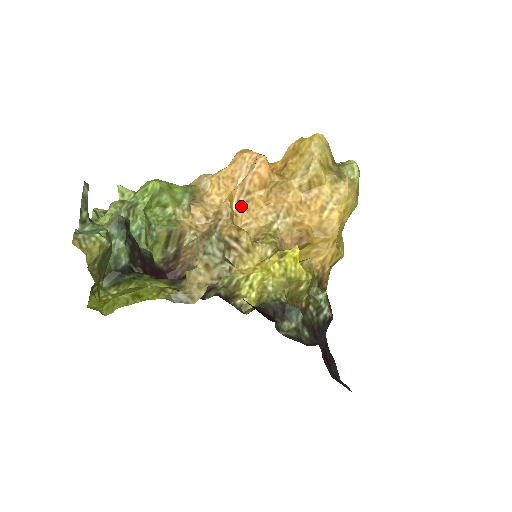
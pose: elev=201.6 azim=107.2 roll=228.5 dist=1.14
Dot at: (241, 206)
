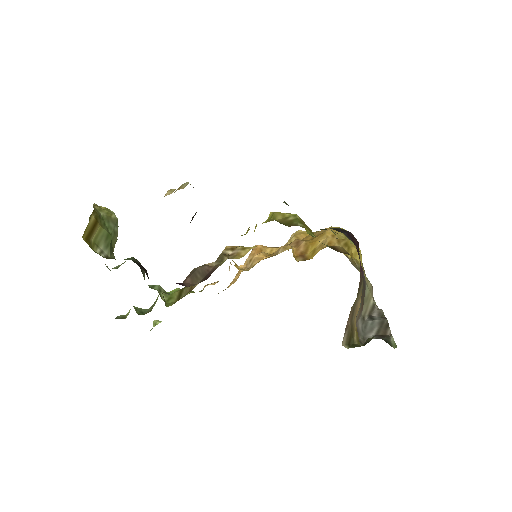
Dot at: (247, 269)
